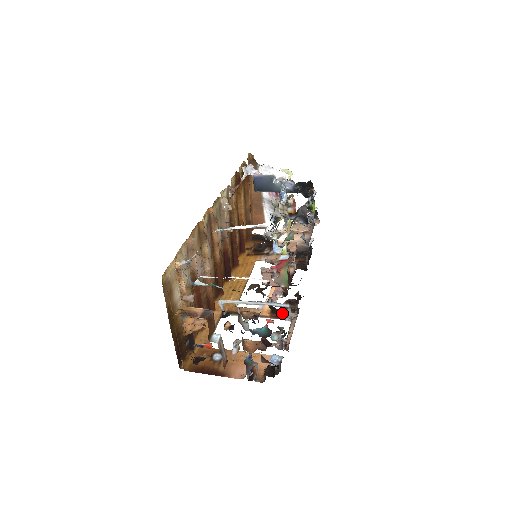
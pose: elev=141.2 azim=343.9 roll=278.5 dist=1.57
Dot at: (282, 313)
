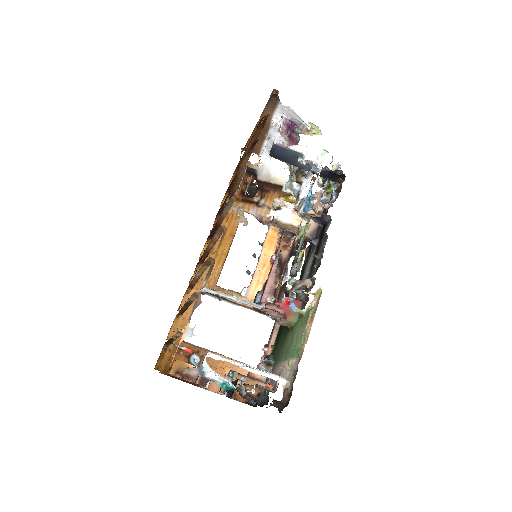
Dot at: occluded
